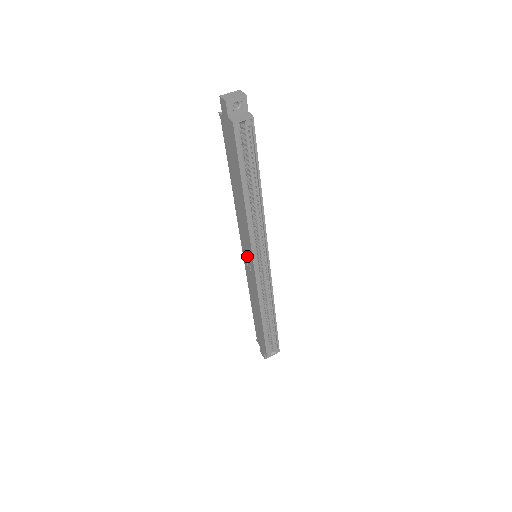
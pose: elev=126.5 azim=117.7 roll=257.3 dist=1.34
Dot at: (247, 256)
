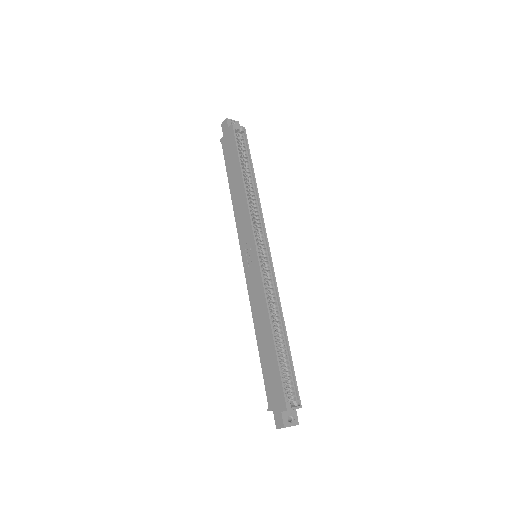
Dot at: (248, 251)
